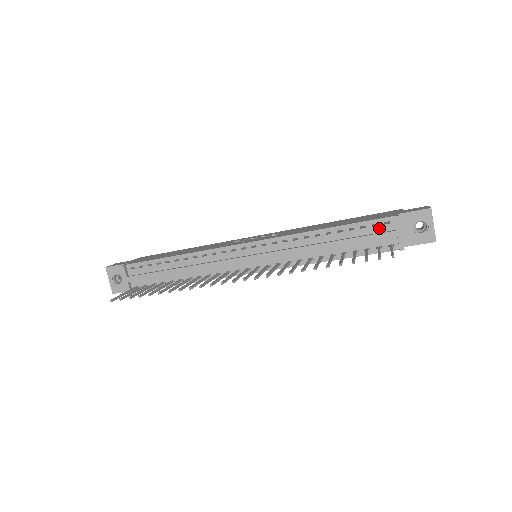
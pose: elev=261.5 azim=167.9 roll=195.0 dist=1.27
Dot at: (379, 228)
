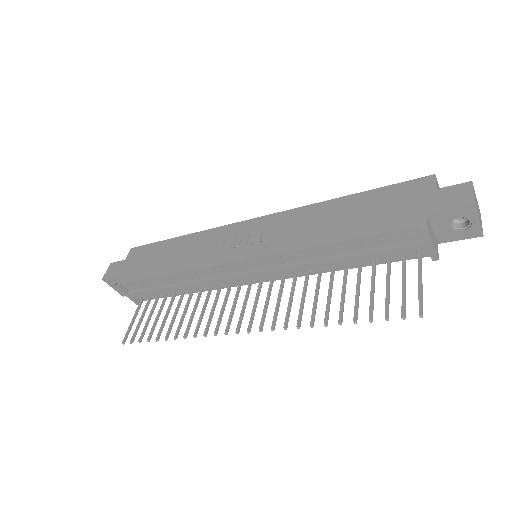
Dot at: (401, 239)
